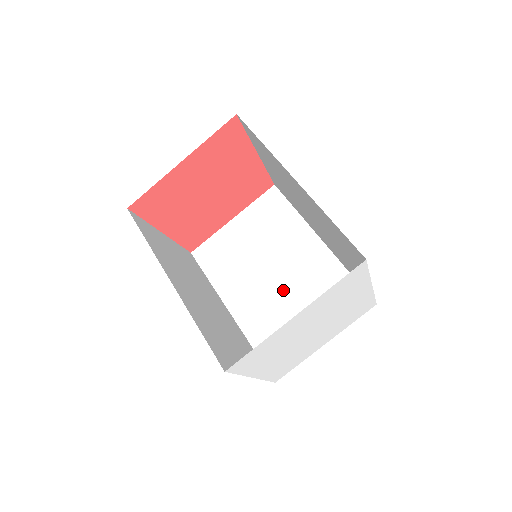
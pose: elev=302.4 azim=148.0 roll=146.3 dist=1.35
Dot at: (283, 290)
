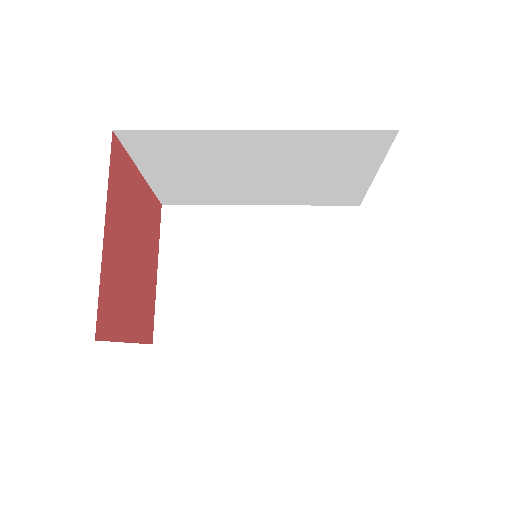
Dot at: (280, 276)
